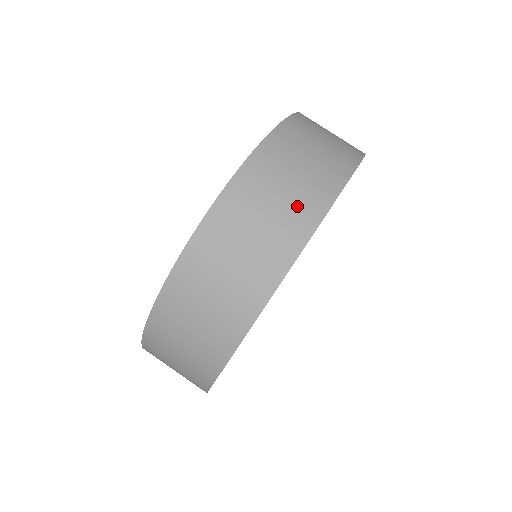
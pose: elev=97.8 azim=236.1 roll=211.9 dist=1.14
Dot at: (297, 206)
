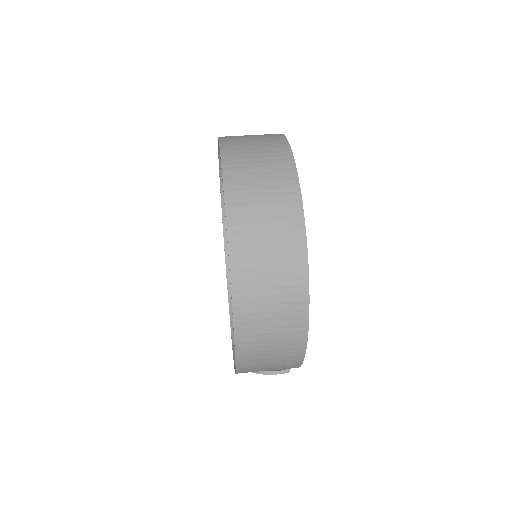
Dot at: (268, 141)
